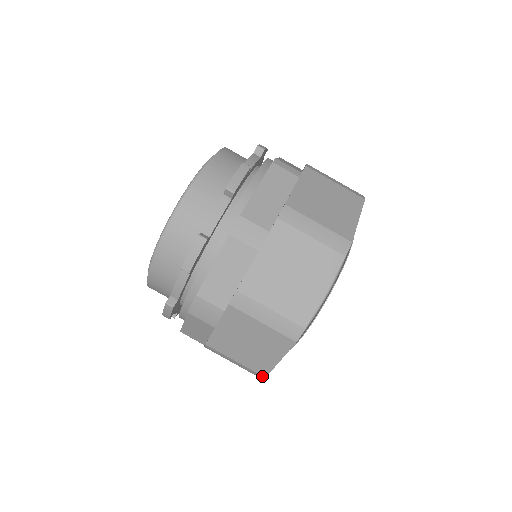
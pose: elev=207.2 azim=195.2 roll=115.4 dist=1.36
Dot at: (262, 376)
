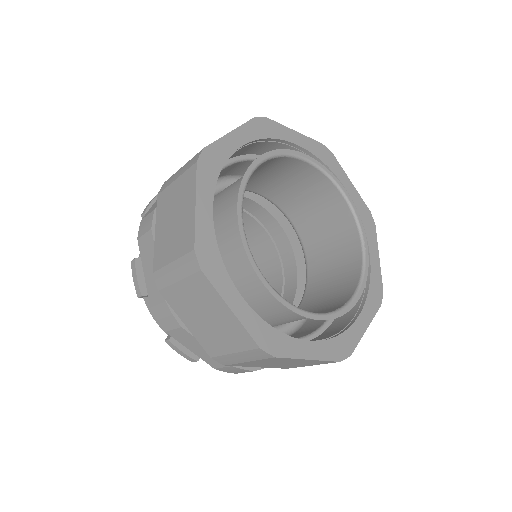
Dot at: (258, 349)
